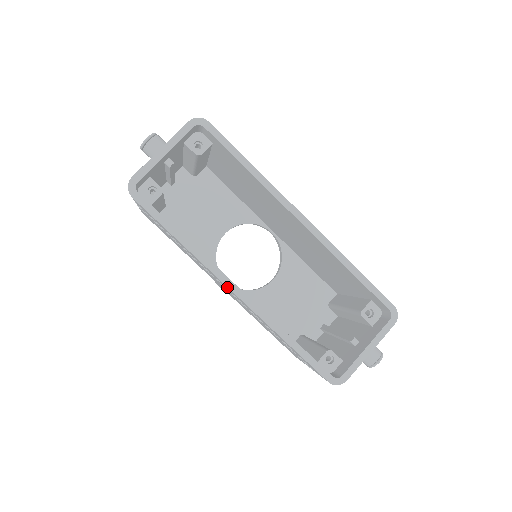
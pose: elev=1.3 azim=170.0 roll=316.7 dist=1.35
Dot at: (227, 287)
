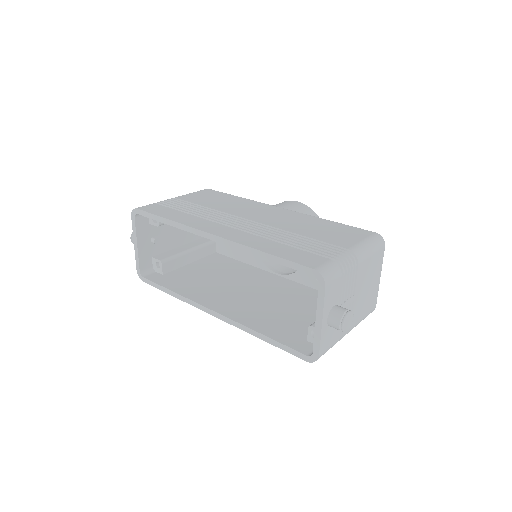
Dot at: occluded
